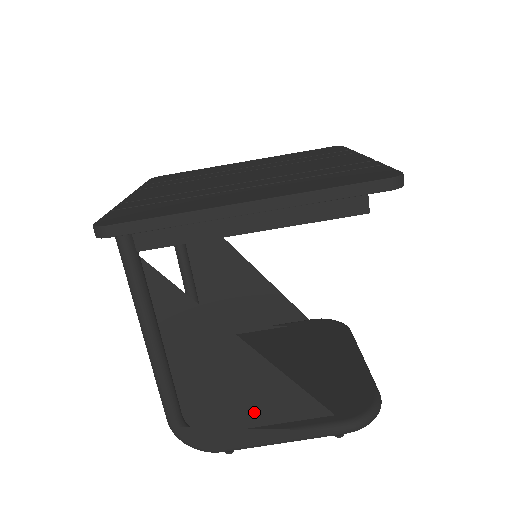
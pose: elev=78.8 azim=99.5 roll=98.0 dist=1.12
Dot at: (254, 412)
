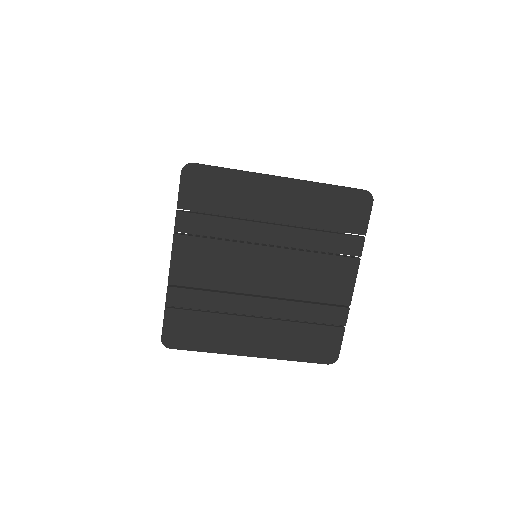
Dot at: occluded
